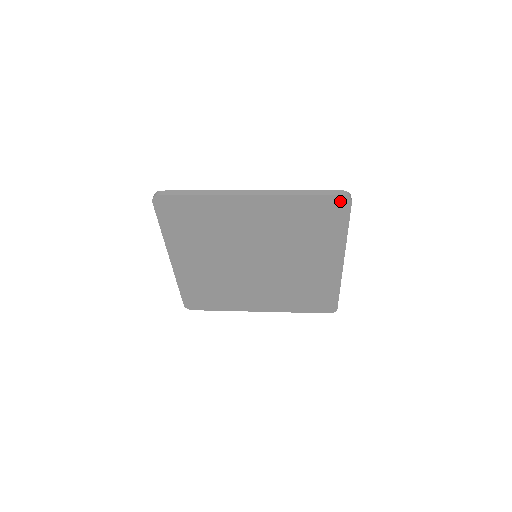
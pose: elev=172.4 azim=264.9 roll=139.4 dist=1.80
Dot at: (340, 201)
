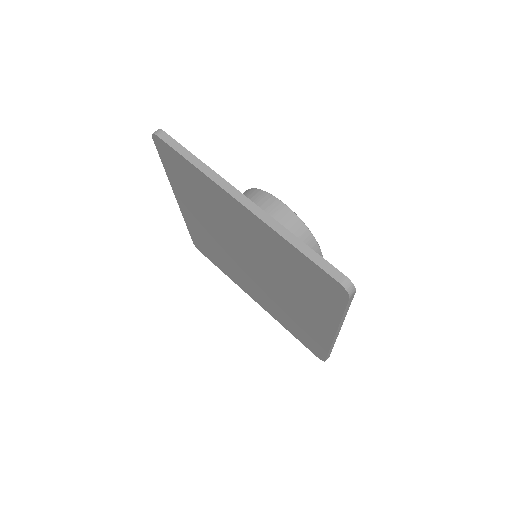
Dot at: (336, 286)
